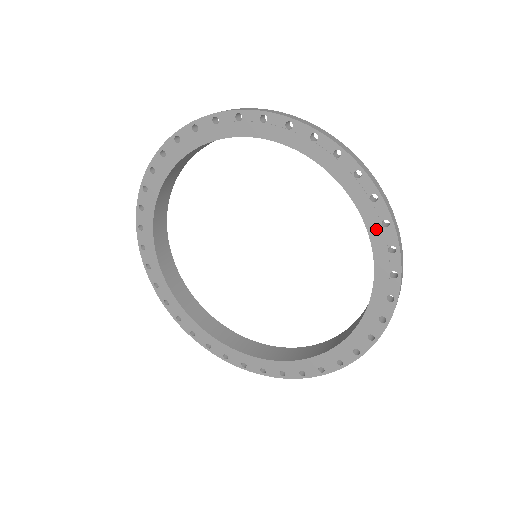
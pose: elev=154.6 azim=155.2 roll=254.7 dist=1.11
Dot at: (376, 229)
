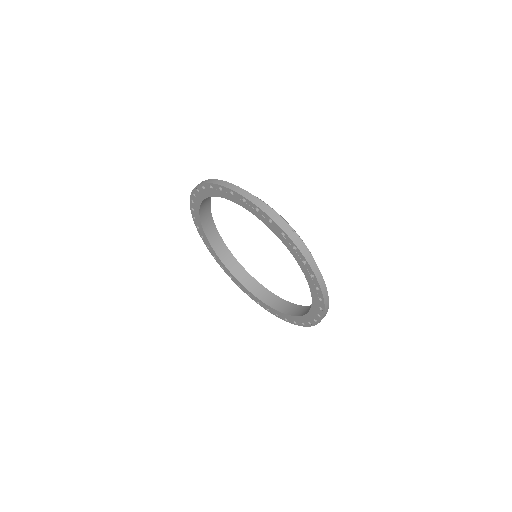
Dot at: (292, 251)
